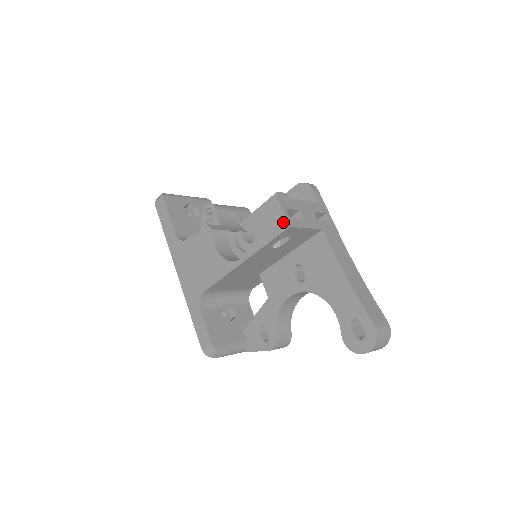
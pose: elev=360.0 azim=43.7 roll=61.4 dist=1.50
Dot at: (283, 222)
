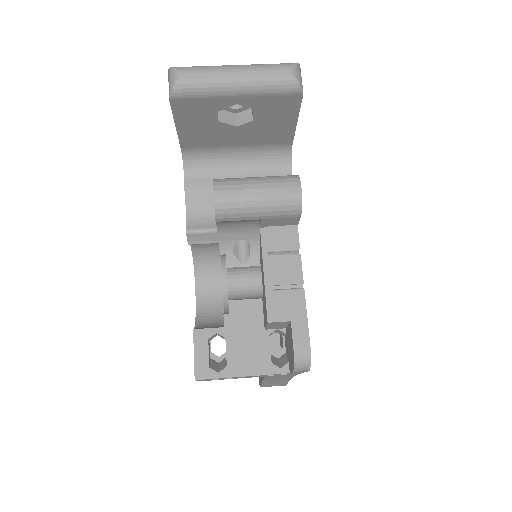
Dot at: occluded
